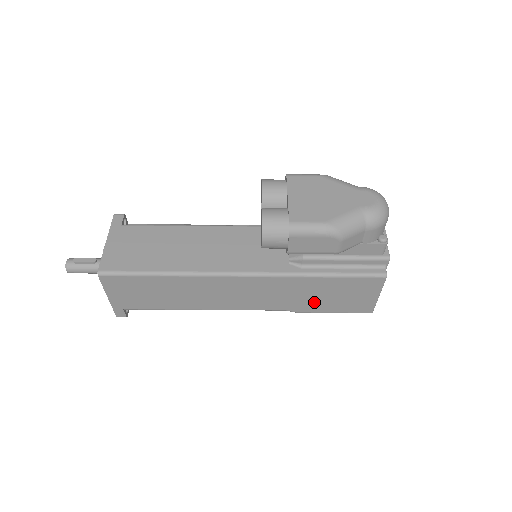
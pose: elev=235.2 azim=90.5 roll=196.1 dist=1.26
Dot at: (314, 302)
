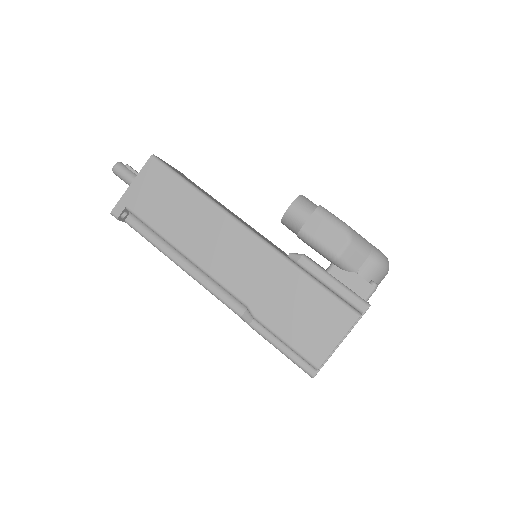
Dot at: (279, 310)
